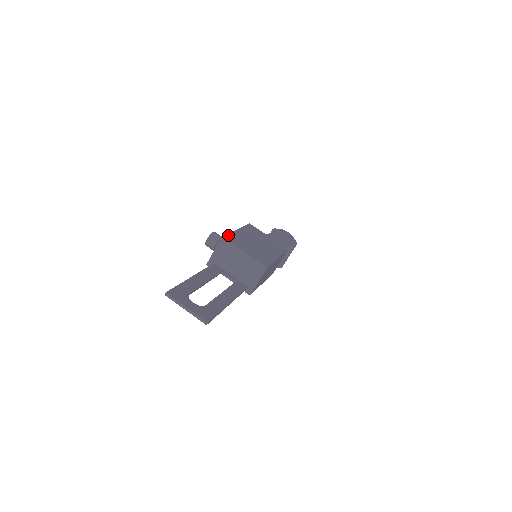
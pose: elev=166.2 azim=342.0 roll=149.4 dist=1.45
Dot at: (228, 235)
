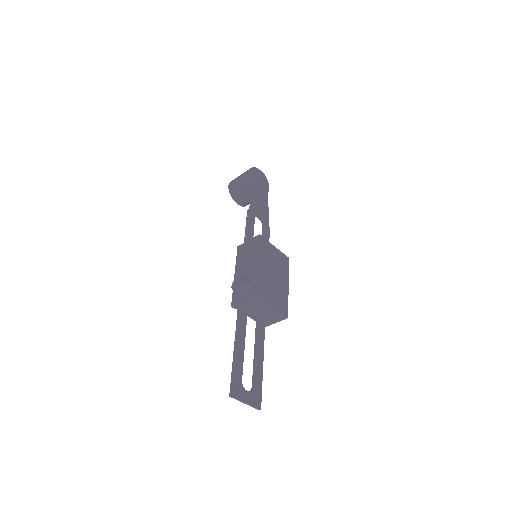
Dot at: (257, 285)
